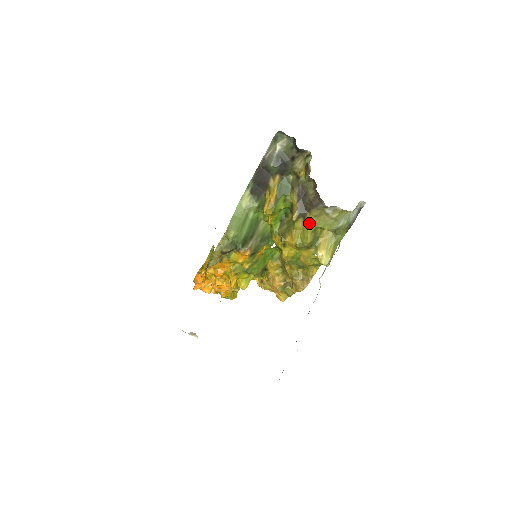
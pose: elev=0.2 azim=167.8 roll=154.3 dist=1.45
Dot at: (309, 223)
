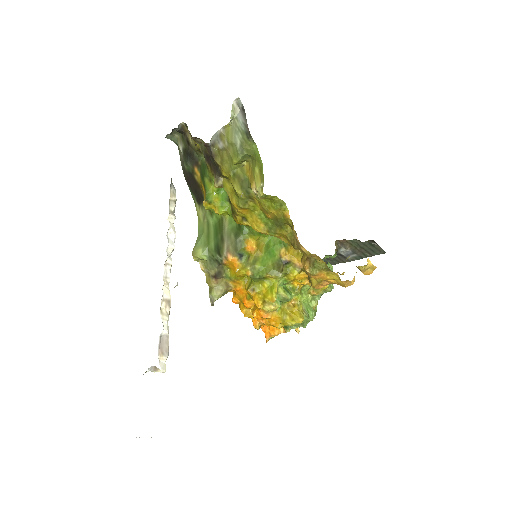
Dot at: (226, 175)
